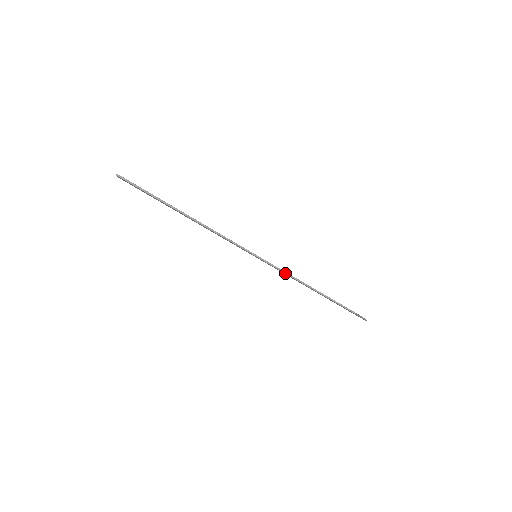
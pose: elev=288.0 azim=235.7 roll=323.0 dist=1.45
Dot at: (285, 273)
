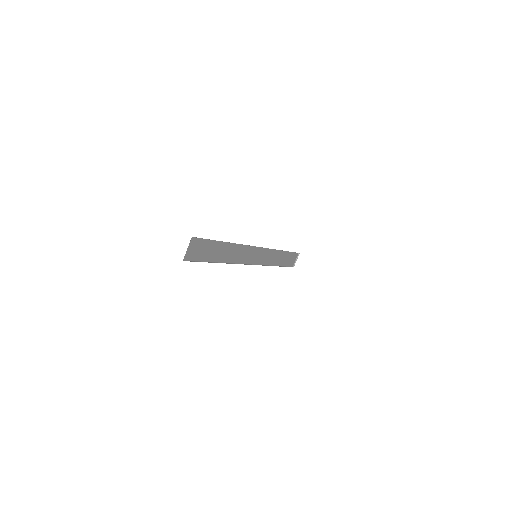
Dot at: (273, 249)
